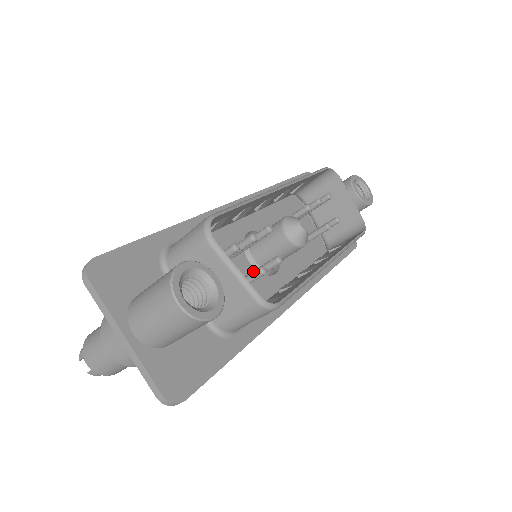
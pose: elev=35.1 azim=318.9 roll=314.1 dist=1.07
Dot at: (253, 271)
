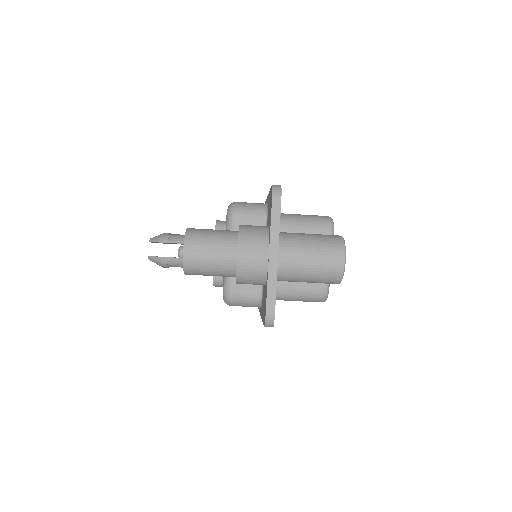
Dot at: occluded
